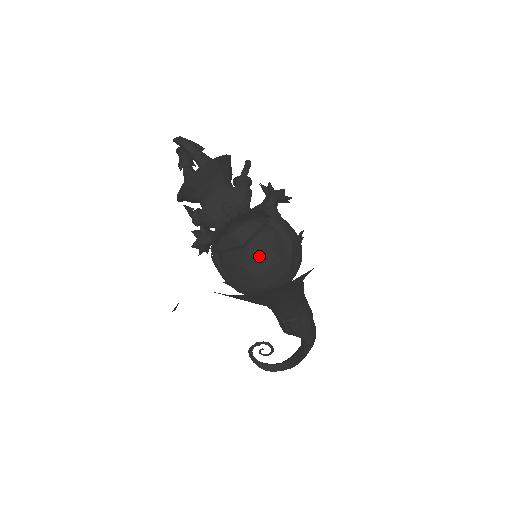
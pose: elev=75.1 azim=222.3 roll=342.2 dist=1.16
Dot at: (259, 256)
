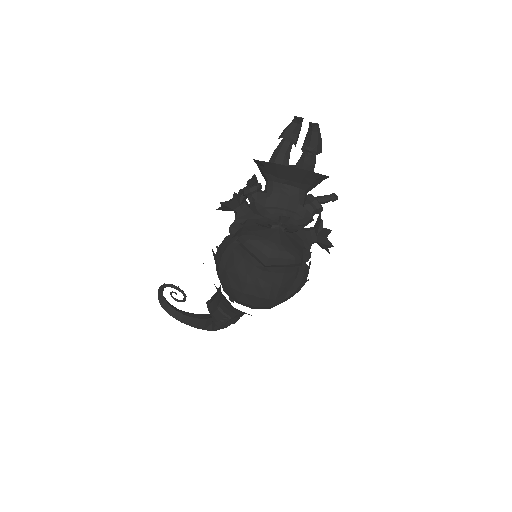
Dot at: (267, 284)
